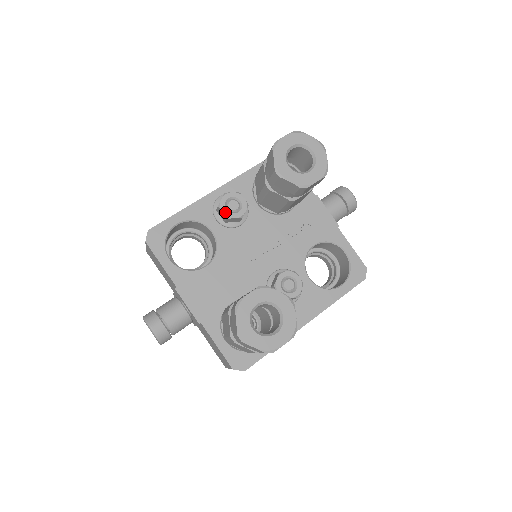
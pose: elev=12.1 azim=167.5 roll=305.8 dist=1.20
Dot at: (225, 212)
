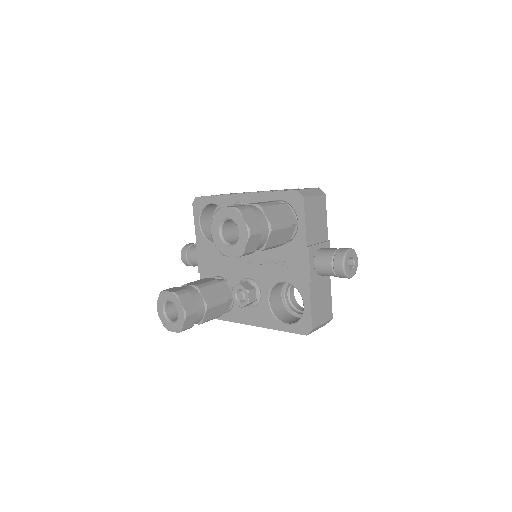
Dot at: occluded
